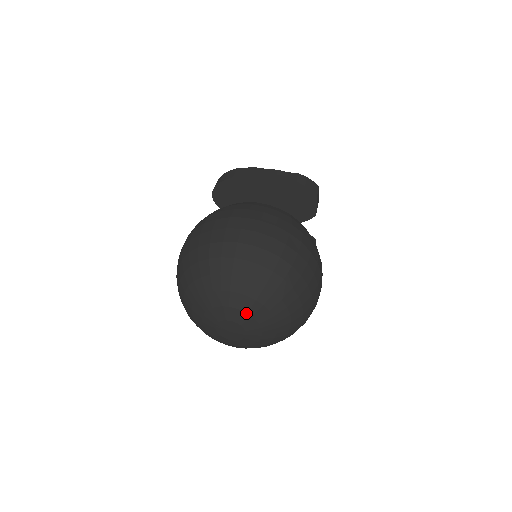
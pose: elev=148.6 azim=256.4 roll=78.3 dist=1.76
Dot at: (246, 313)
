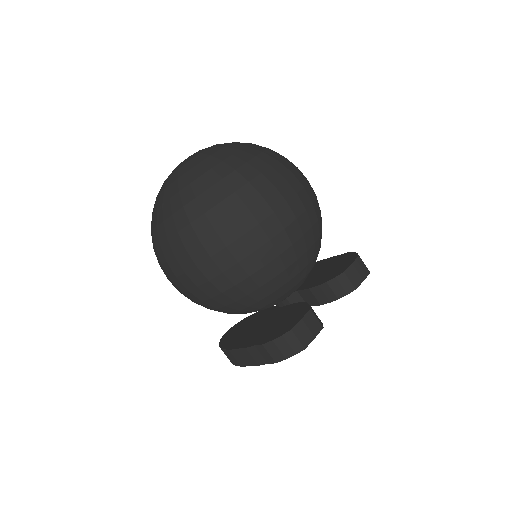
Dot at: occluded
